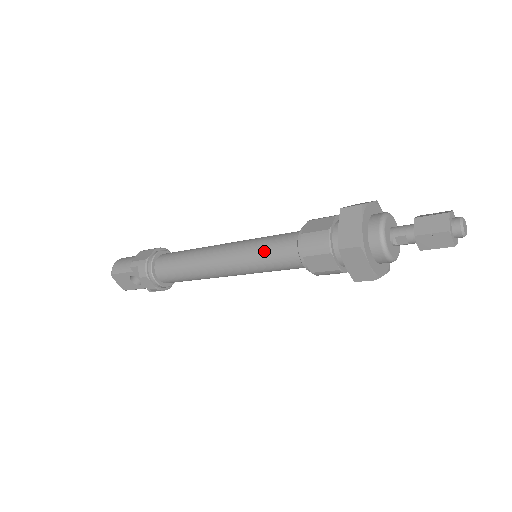
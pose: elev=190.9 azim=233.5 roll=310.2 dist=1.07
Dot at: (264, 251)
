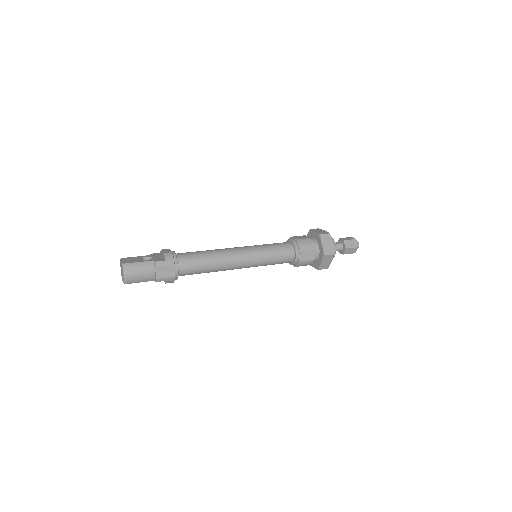
Dot at: (272, 264)
